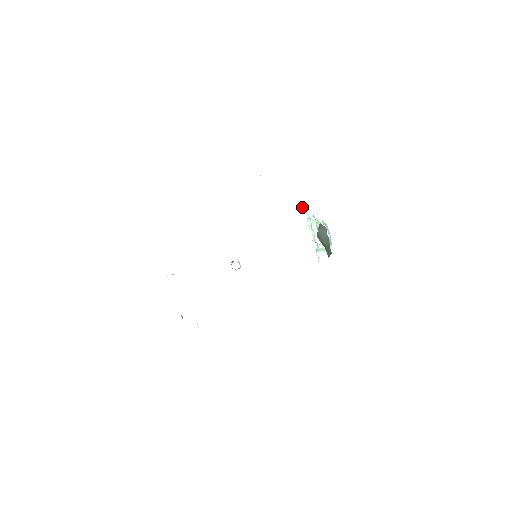
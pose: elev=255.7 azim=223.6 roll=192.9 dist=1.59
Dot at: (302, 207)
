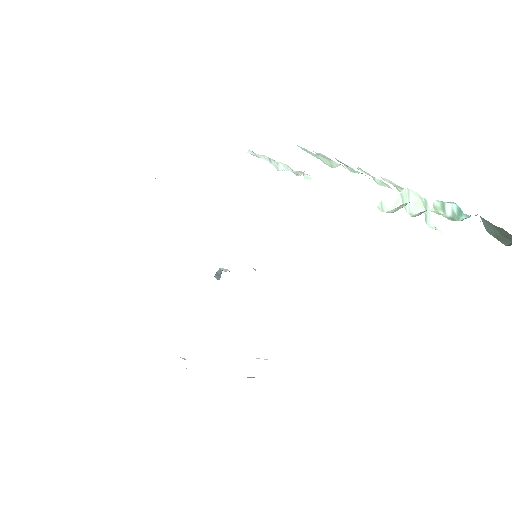
Dot at: (382, 209)
